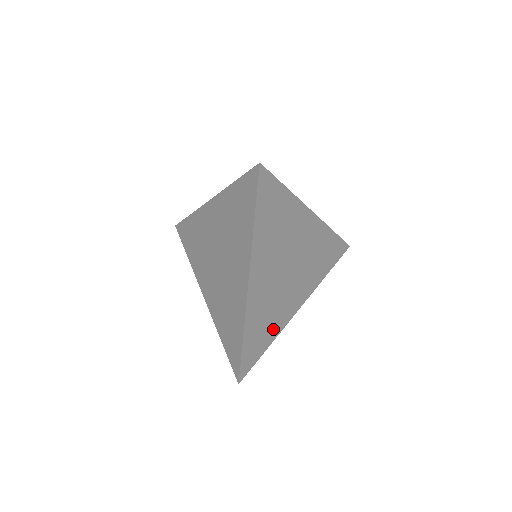
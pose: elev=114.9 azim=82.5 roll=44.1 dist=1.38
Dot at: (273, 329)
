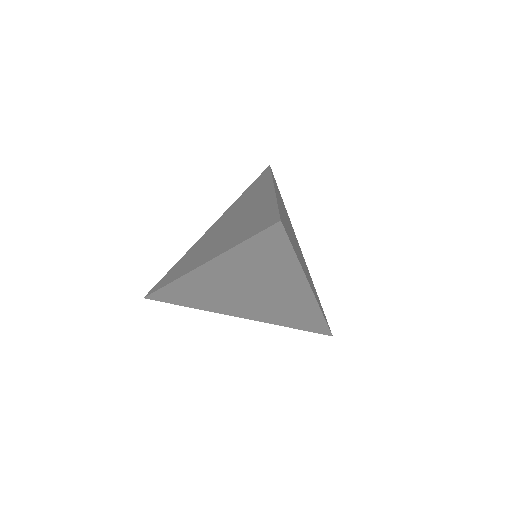
Dot at: occluded
